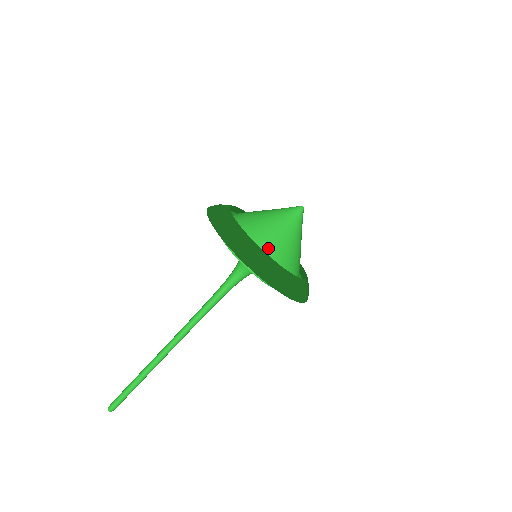
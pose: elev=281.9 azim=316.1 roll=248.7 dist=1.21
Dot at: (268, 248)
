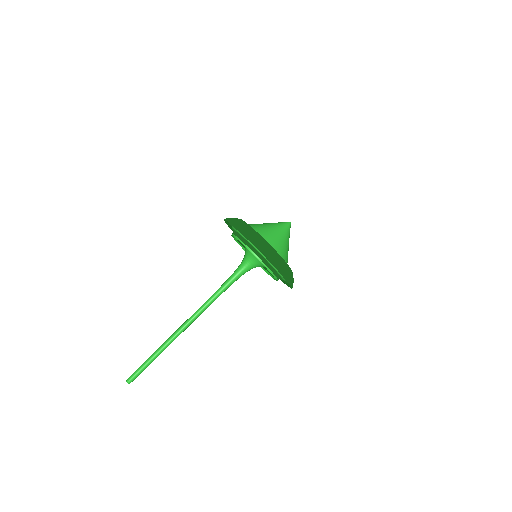
Dot at: (276, 250)
